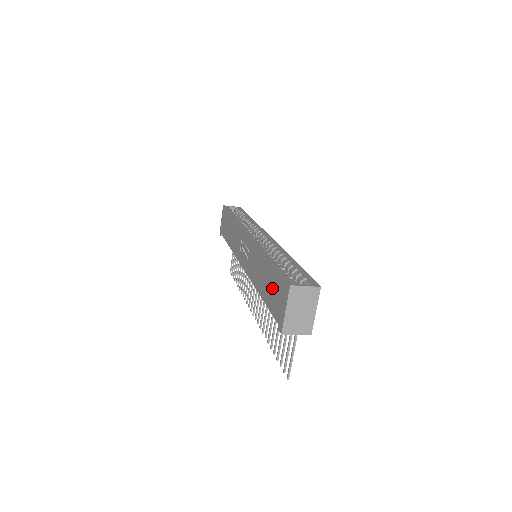
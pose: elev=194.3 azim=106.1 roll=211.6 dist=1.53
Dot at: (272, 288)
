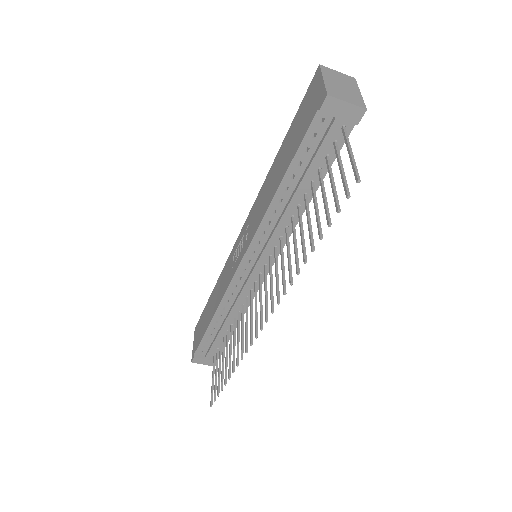
Dot at: (295, 132)
